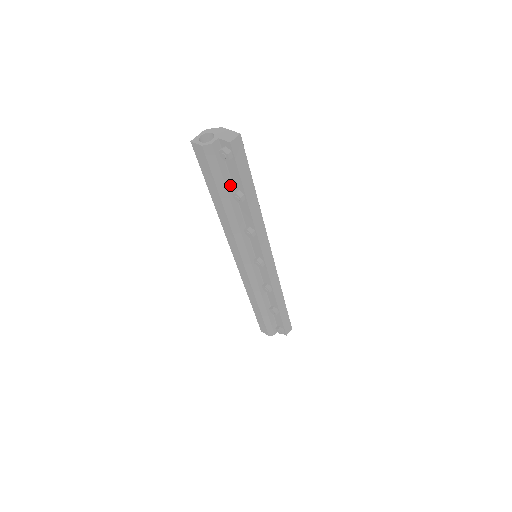
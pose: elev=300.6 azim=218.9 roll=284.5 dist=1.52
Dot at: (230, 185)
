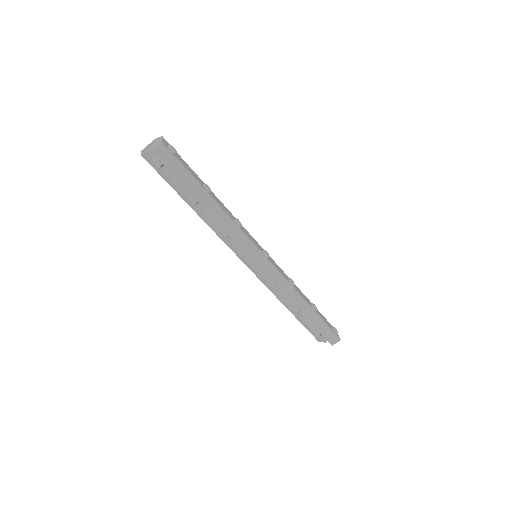
Dot at: occluded
